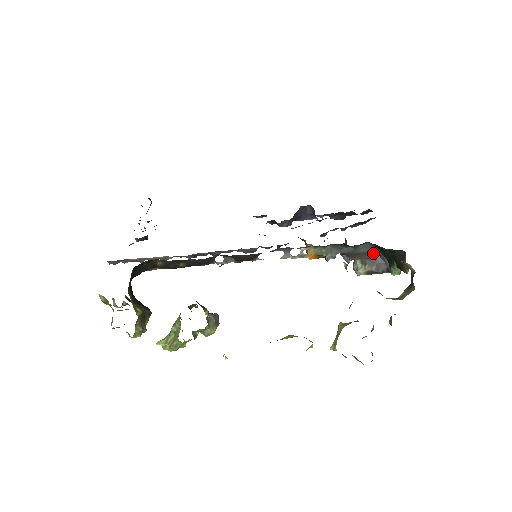
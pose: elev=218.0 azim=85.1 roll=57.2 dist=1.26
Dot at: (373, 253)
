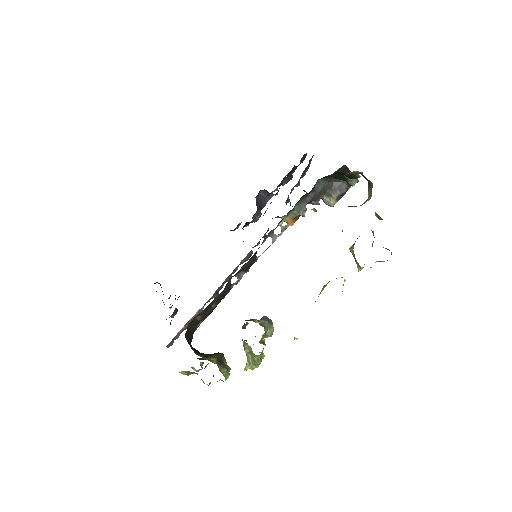
Dot at: (329, 183)
